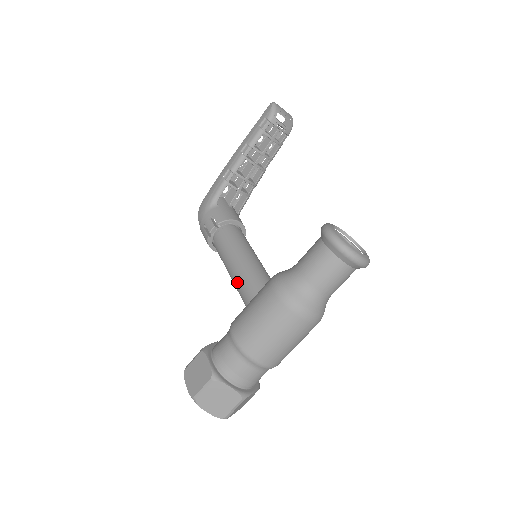
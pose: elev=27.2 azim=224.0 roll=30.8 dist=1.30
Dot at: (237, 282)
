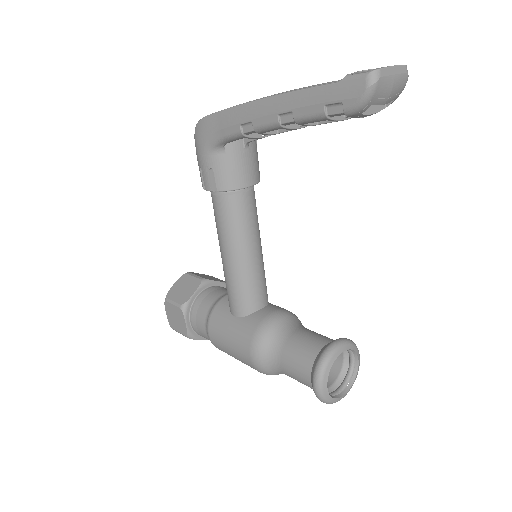
Dot at: (225, 281)
